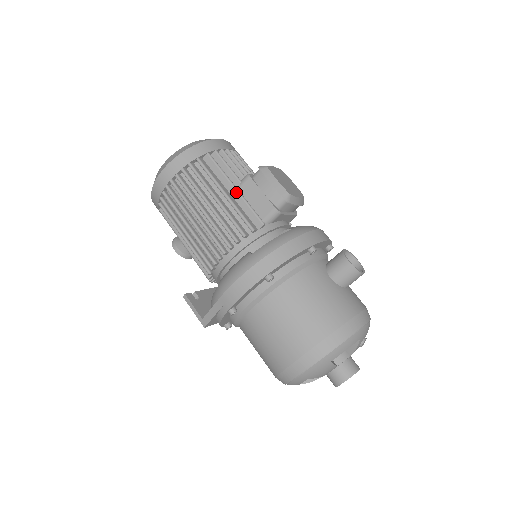
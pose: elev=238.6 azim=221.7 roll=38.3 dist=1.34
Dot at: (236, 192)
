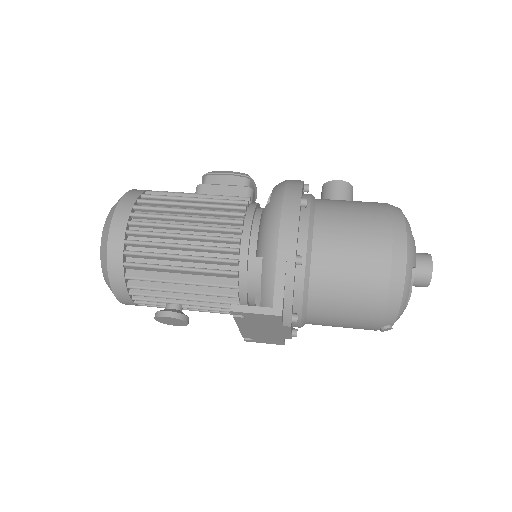
Dot at: (202, 196)
